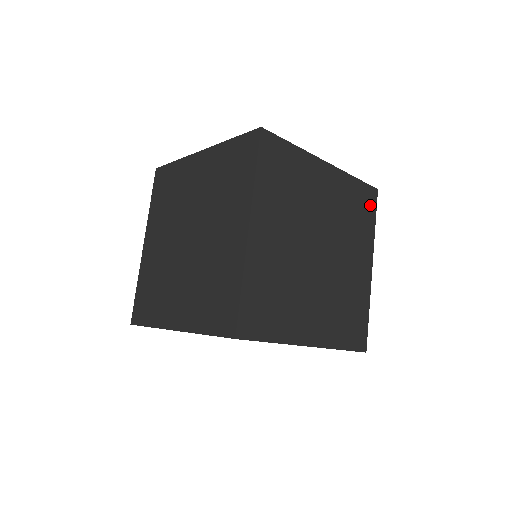
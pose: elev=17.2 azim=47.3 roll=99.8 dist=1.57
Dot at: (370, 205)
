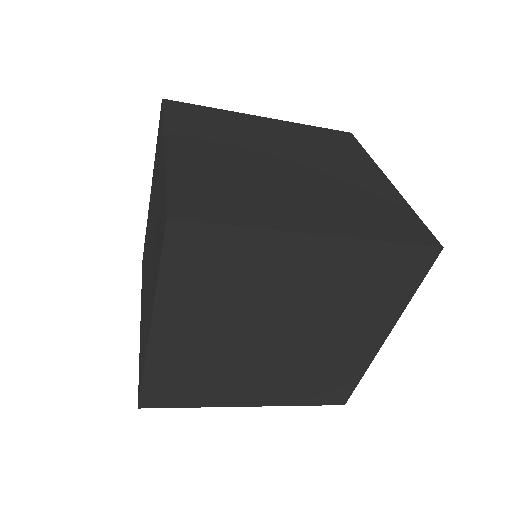
Dot at: (347, 141)
